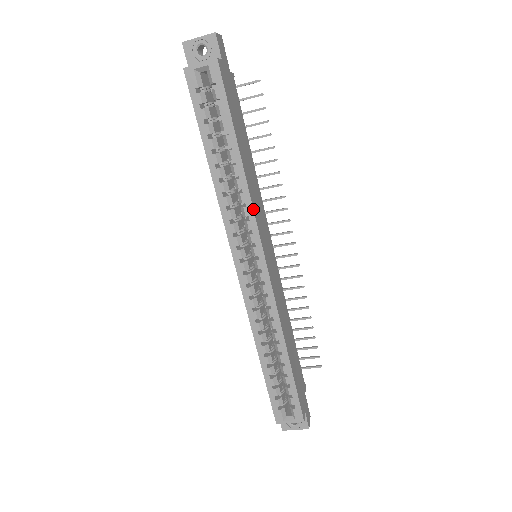
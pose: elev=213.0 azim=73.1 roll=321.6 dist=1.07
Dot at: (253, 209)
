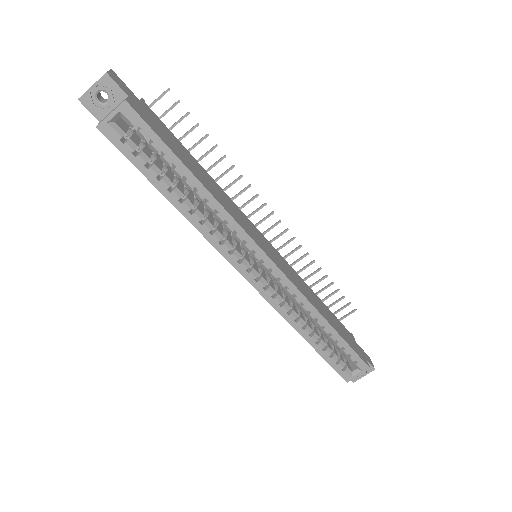
Dot at: (236, 221)
